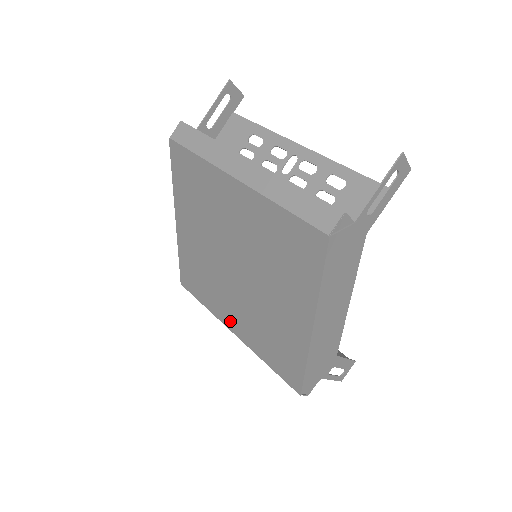
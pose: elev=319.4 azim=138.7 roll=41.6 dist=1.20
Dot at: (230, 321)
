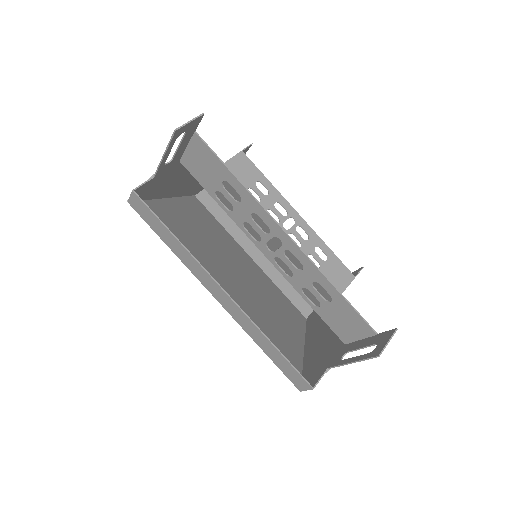
Dot at: (245, 257)
